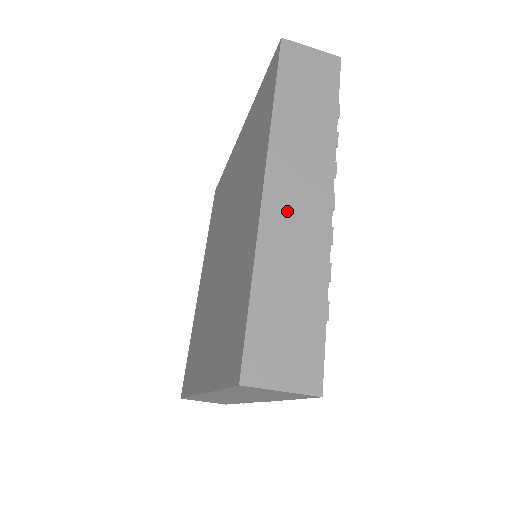
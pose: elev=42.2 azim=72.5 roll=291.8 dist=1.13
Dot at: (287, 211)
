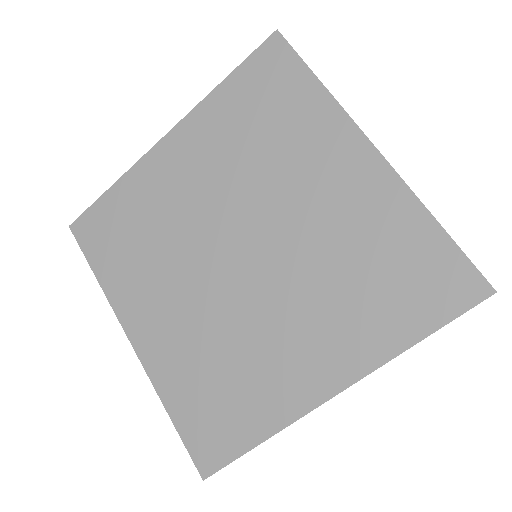
Dot at: occluded
